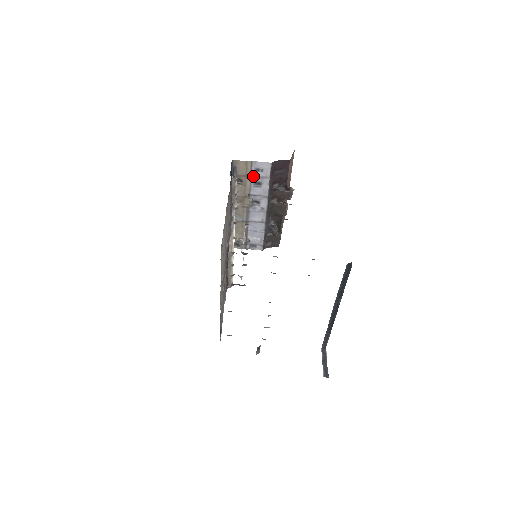
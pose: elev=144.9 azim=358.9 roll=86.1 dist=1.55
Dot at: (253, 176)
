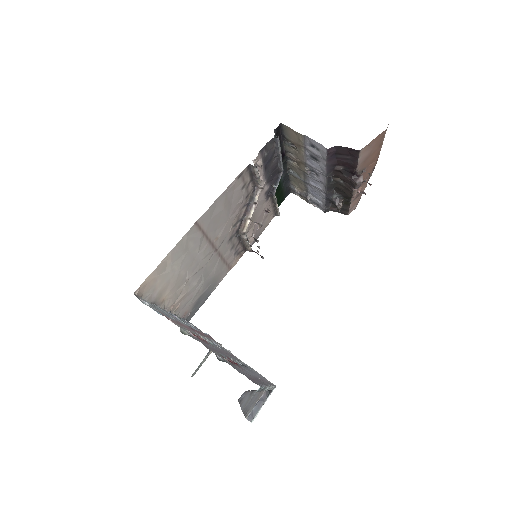
Dot at: (308, 149)
